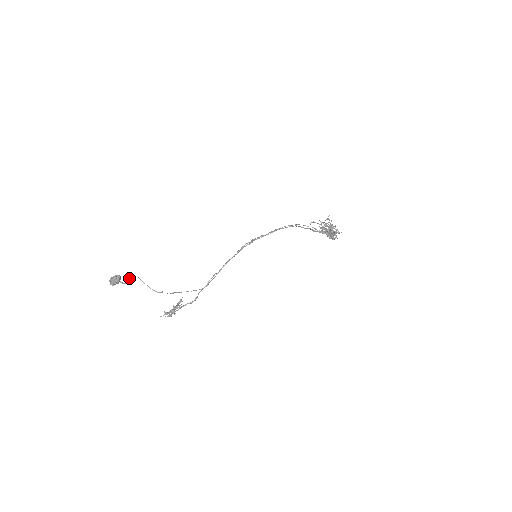
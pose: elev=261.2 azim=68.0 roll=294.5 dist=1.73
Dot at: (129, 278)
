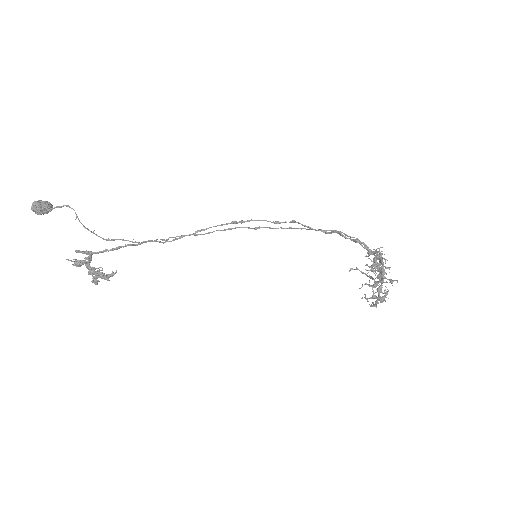
Dot at: occluded
